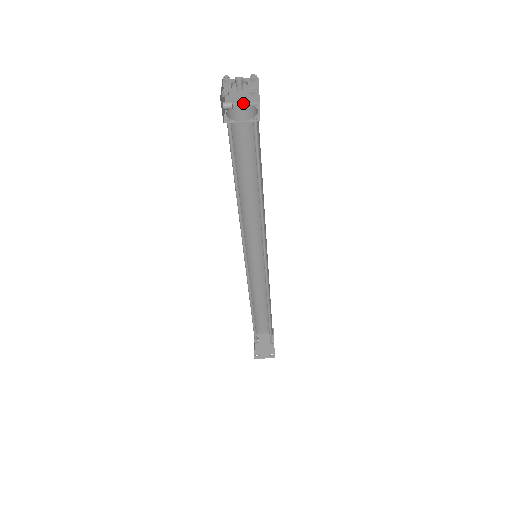
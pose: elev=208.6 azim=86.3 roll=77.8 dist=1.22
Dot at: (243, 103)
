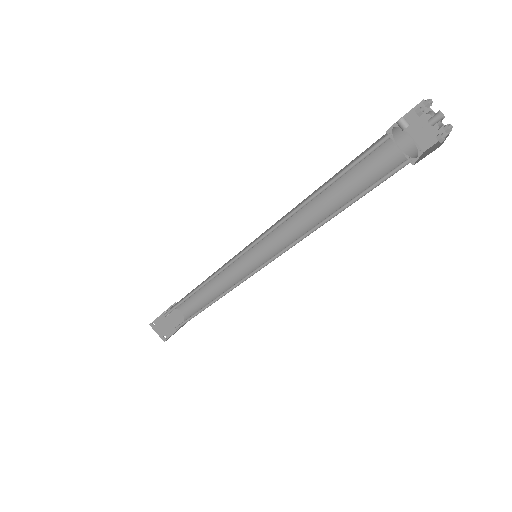
Dot at: (411, 136)
